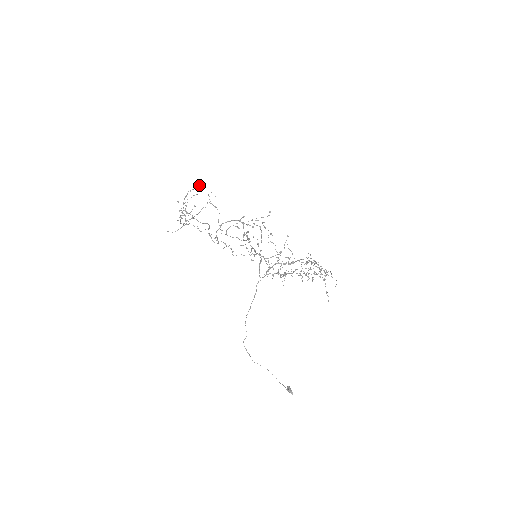
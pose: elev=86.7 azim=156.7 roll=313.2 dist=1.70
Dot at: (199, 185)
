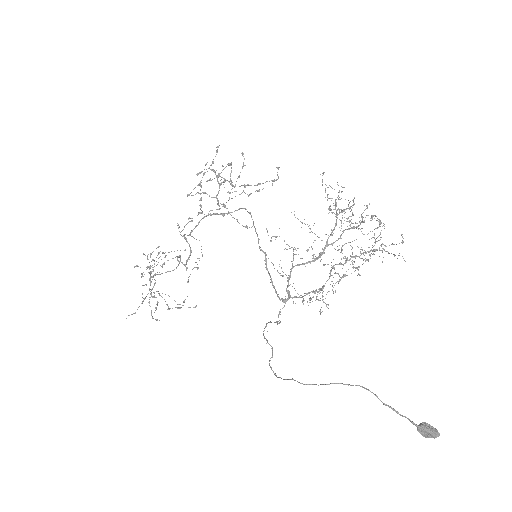
Dot at: (169, 252)
